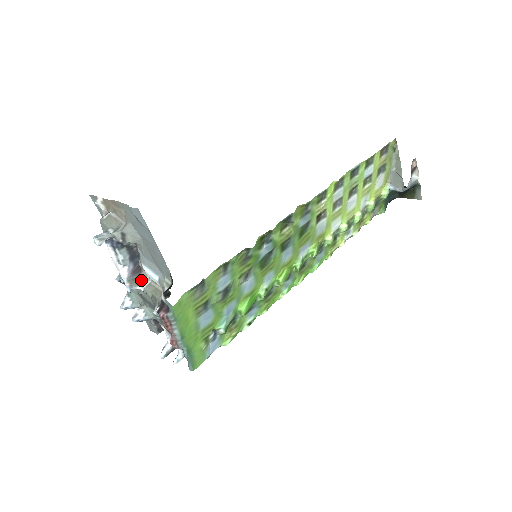
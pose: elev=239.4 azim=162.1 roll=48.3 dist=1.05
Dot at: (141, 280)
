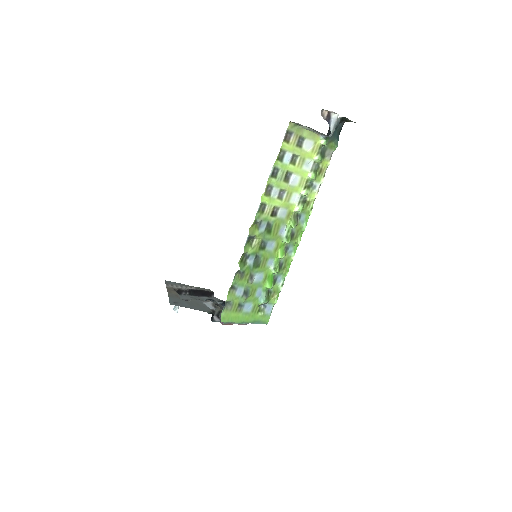
Dot at: occluded
